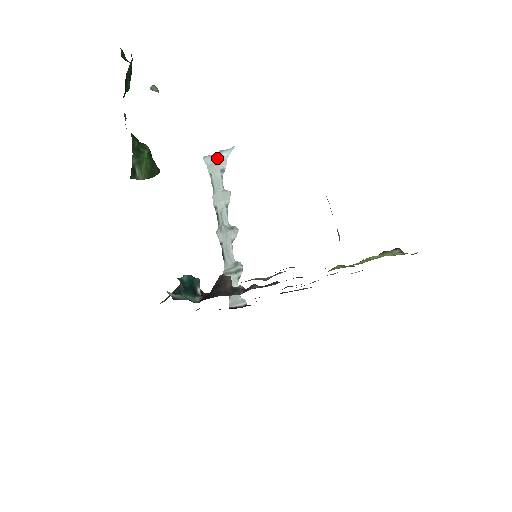
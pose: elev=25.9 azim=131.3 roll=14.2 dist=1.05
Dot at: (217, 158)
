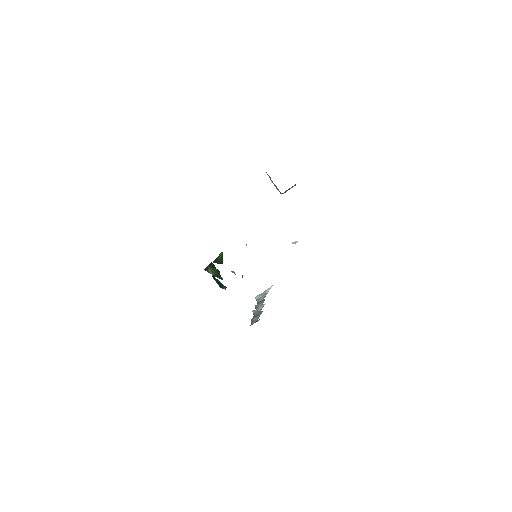
Dot at: (263, 294)
